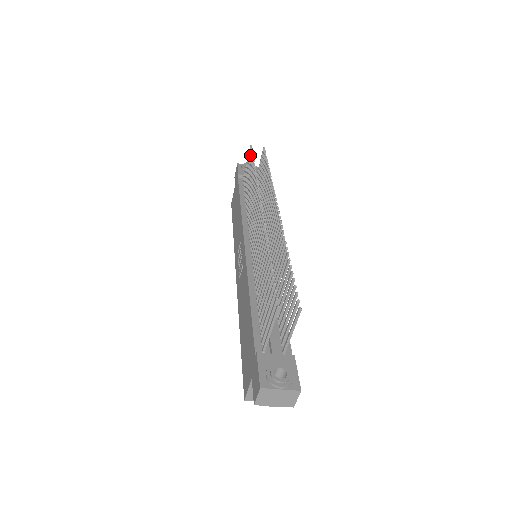
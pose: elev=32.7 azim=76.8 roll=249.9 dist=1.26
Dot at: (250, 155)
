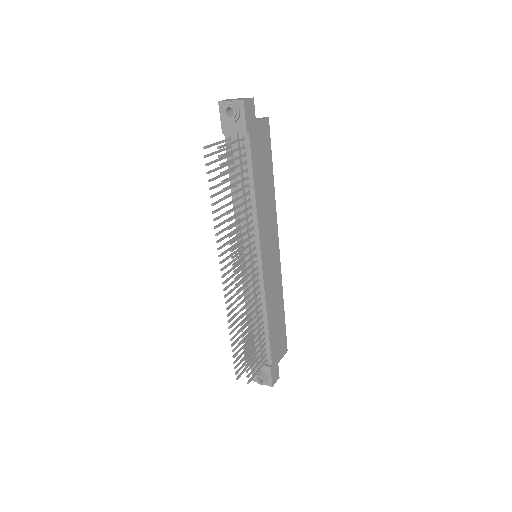
Dot at: (208, 164)
